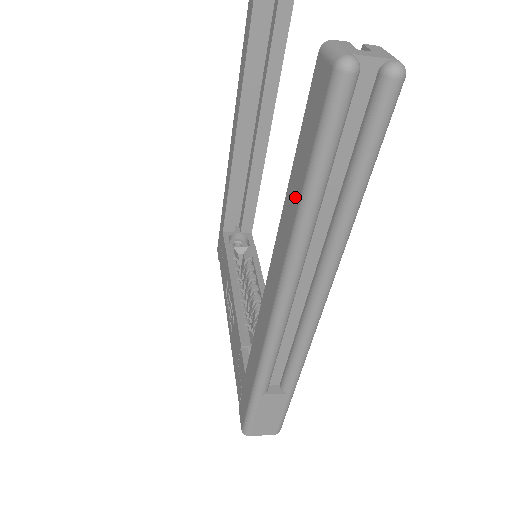
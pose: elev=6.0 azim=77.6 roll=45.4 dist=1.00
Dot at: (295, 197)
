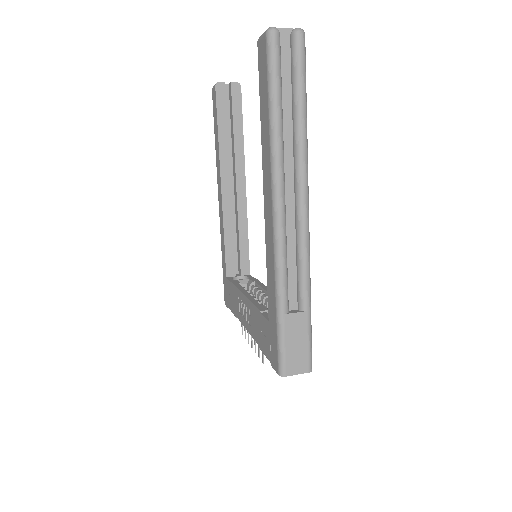
Dot at: (266, 125)
